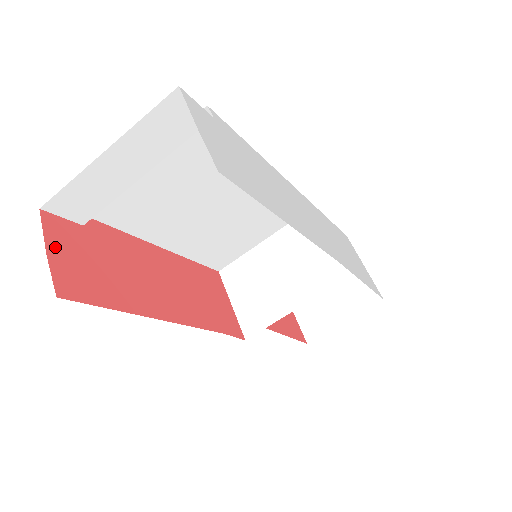
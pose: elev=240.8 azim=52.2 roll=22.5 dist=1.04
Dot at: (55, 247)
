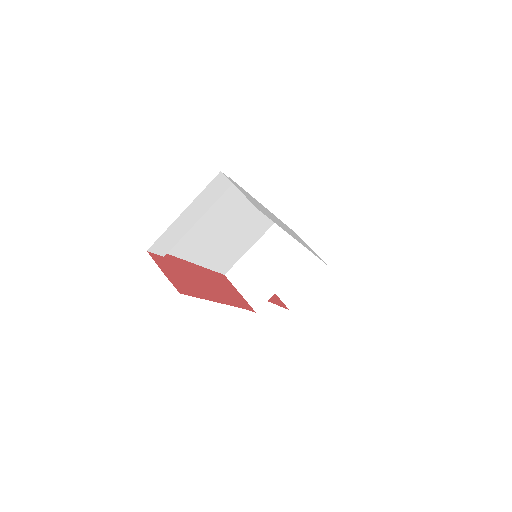
Dot at: (164, 270)
